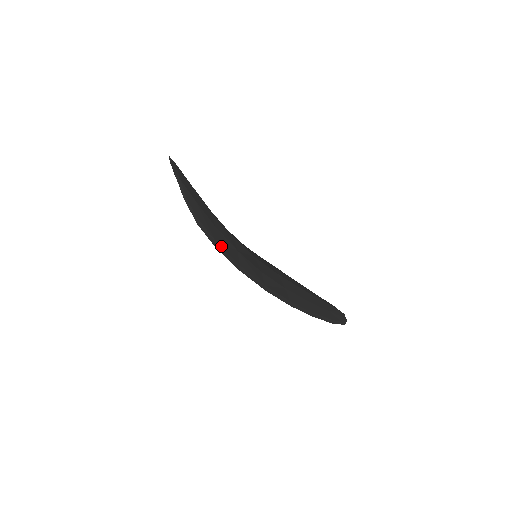
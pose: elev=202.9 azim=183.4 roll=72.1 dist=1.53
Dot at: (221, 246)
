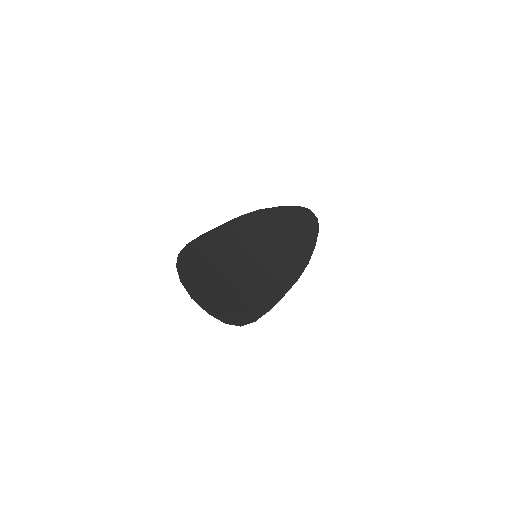
Dot at: (254, 313)
